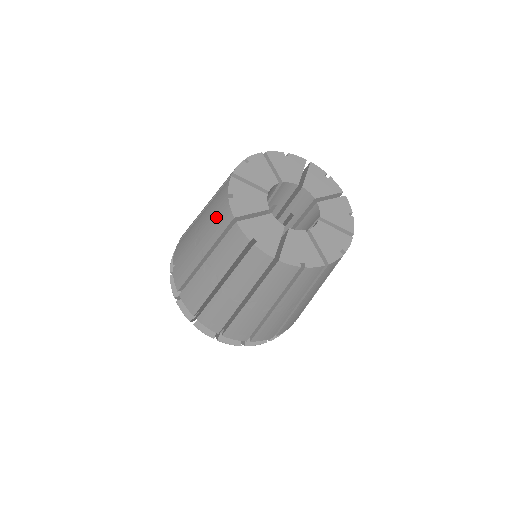
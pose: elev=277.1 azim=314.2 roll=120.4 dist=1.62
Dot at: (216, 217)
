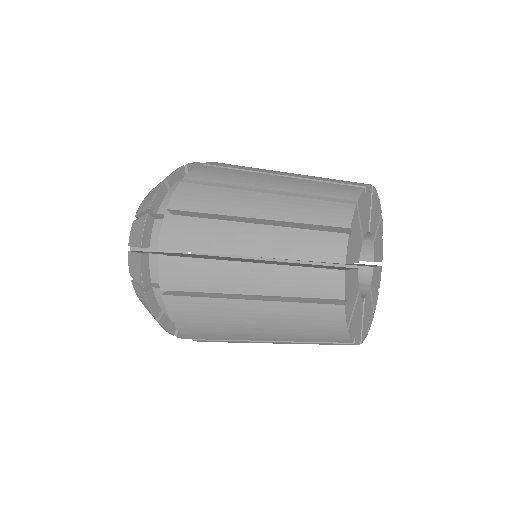
Dot at: (329, 184)
